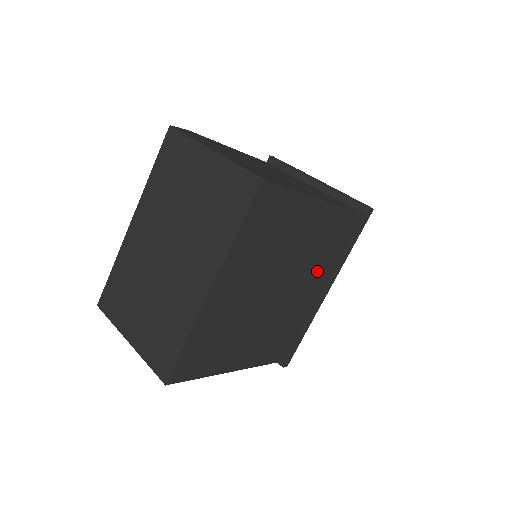
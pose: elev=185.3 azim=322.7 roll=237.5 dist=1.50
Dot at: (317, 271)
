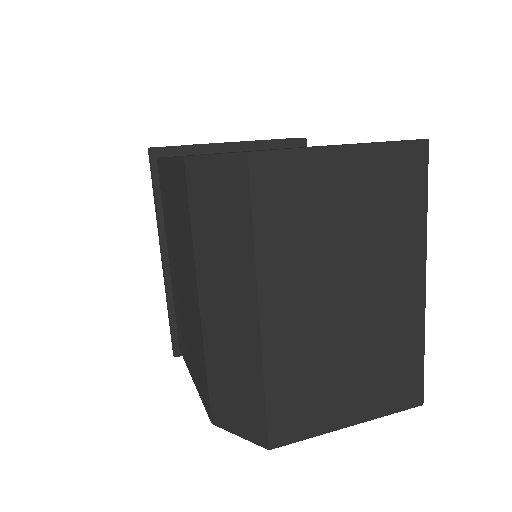
Dot at: occluded
